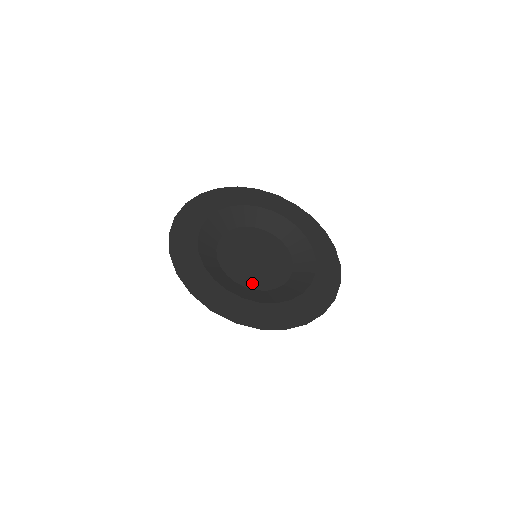
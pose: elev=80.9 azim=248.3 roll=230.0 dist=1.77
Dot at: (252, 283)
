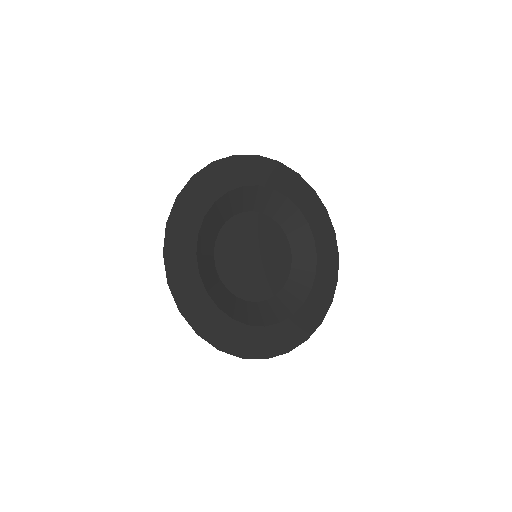
Dot at: (244, 291)
